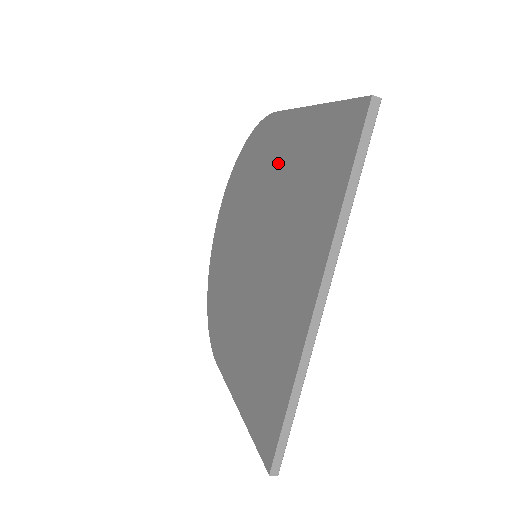
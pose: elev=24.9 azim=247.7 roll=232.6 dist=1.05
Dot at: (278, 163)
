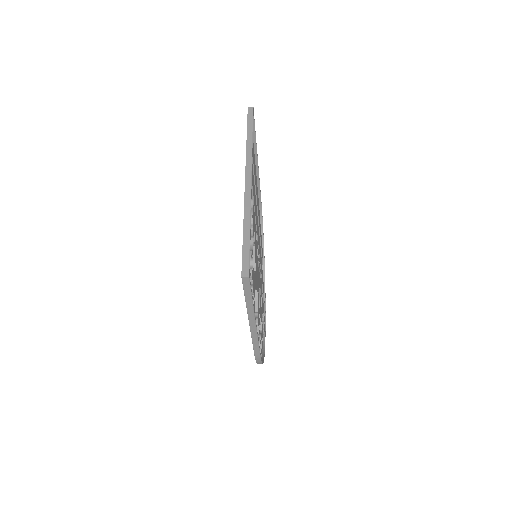
Dot at: occluded
